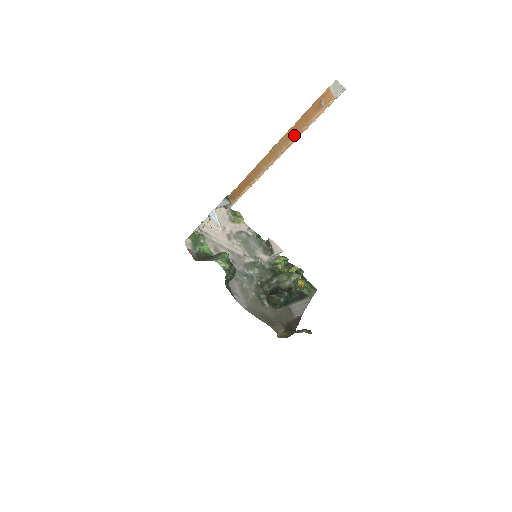
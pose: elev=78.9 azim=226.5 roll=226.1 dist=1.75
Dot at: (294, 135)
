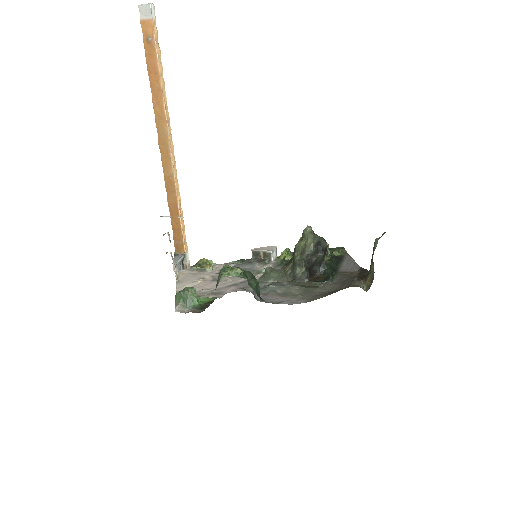
Dot at: (161, 102)
